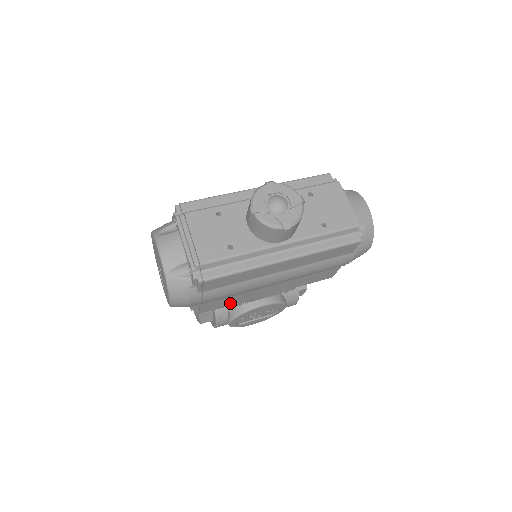
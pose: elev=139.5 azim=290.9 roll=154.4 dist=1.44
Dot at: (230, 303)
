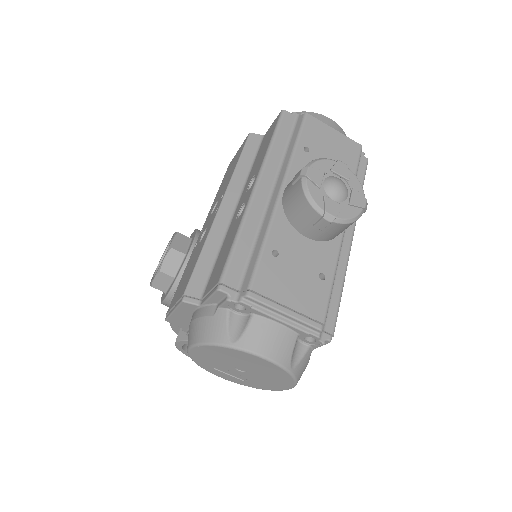
Dot at: occluded
